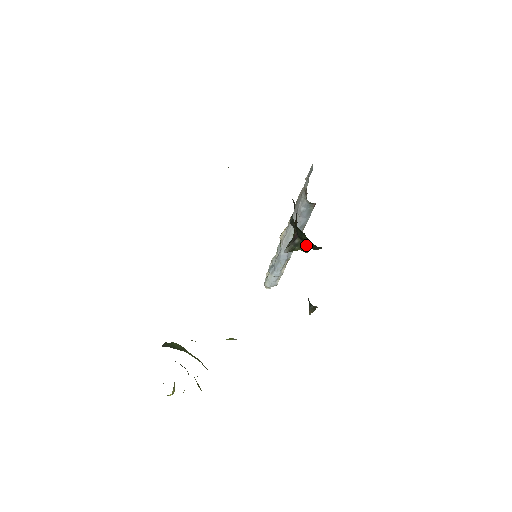
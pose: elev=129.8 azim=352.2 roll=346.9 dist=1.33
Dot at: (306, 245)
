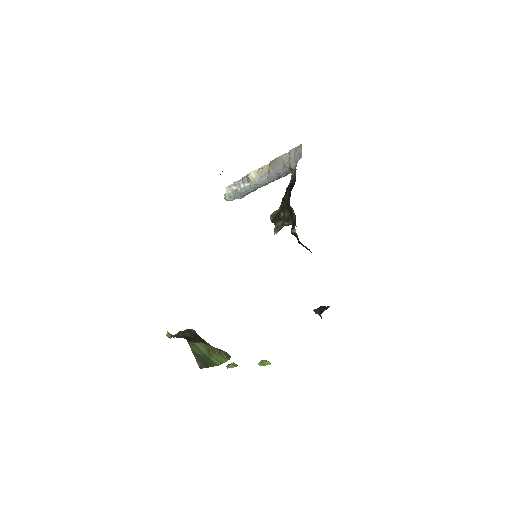
Dot at: (296, 226)
